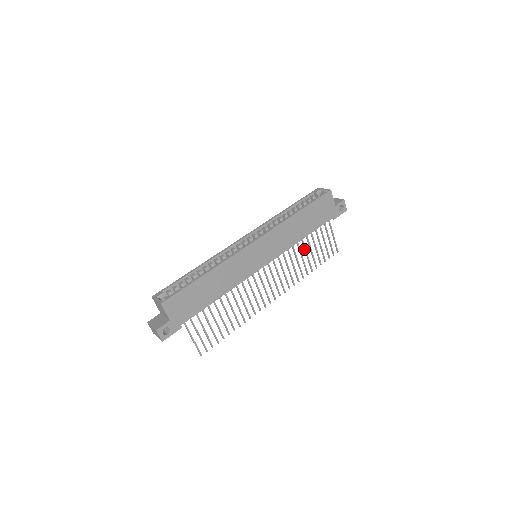
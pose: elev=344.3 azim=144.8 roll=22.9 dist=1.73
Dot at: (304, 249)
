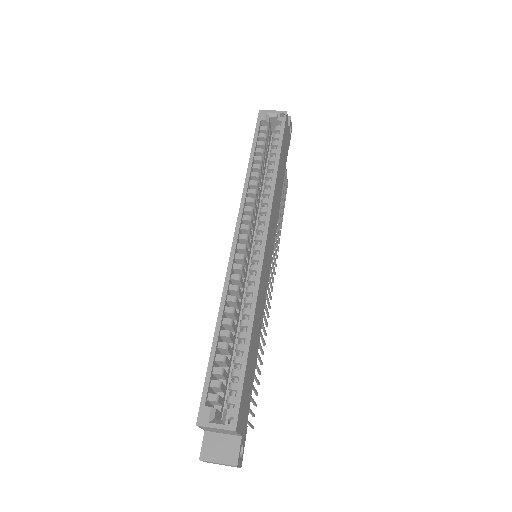
Dot at: occluded
